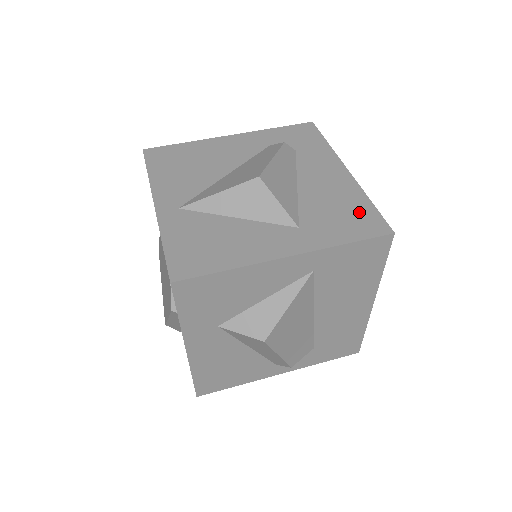
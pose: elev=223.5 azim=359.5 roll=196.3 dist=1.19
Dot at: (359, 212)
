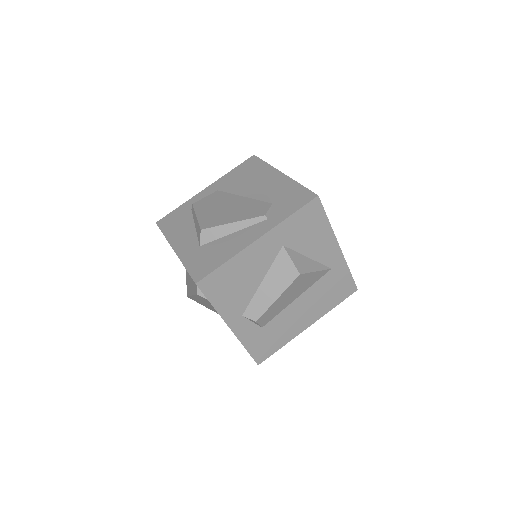
Dot at: occluded
